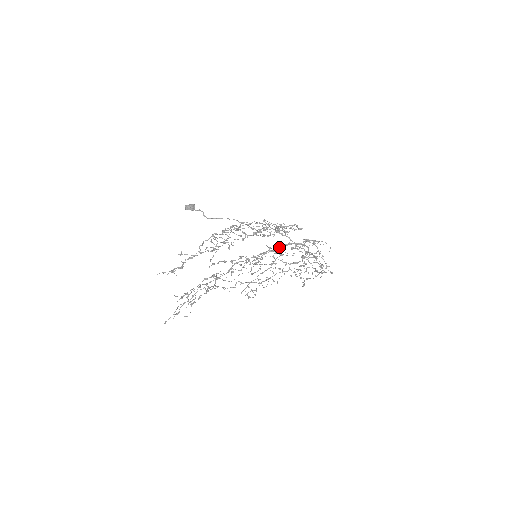
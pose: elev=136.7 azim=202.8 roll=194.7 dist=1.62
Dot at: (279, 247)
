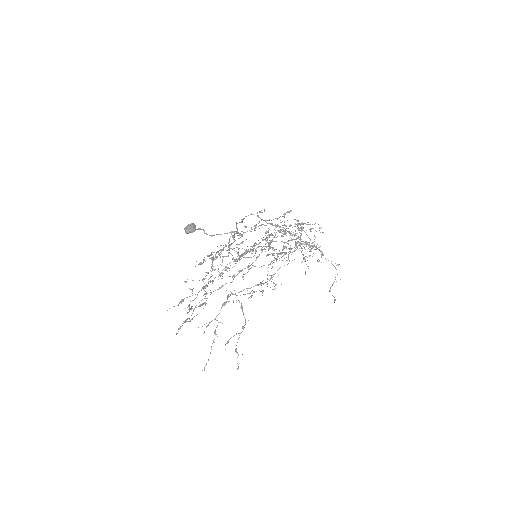
Dot at: (284, 248)
